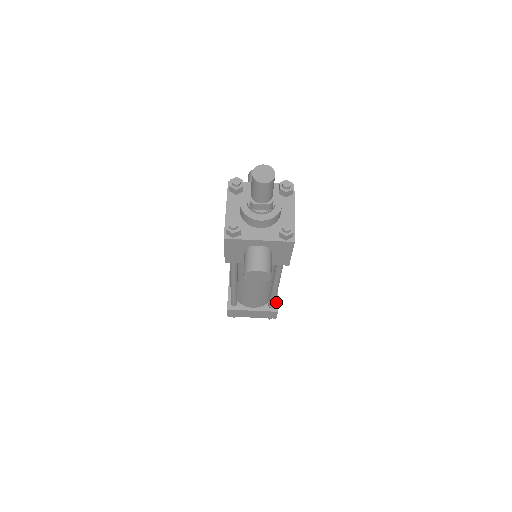
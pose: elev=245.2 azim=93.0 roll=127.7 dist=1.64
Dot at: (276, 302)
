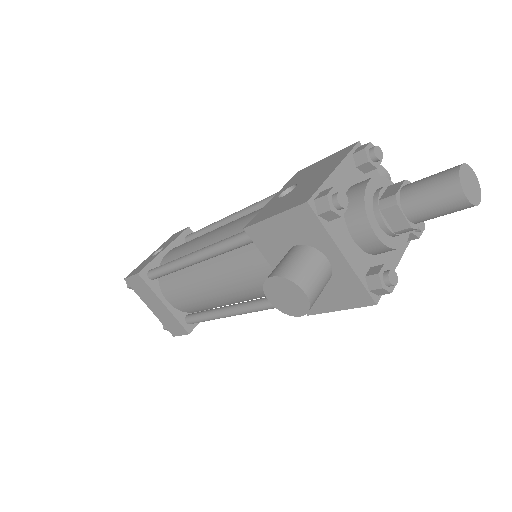
Dot at: occluded
